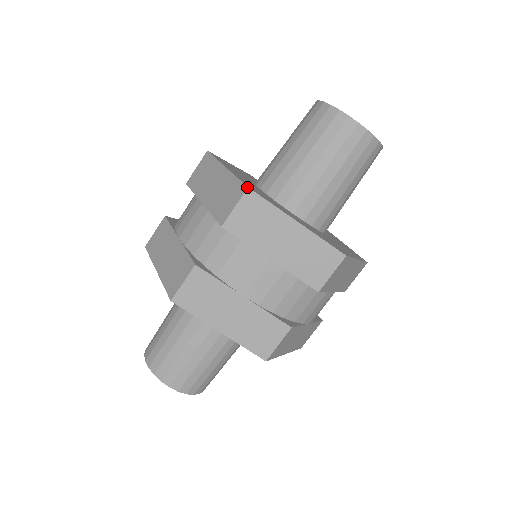
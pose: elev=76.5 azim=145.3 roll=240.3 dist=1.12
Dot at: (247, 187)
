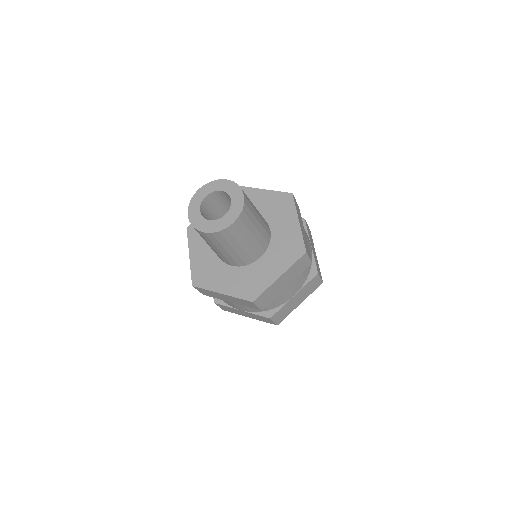
Dot at: (192, 285)
